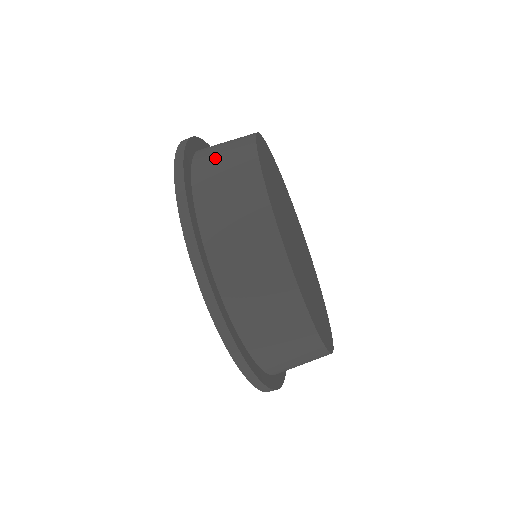
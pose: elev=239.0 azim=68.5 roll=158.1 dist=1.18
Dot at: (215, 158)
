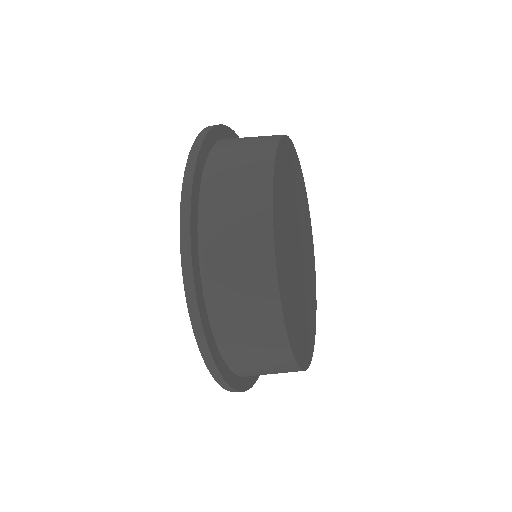
Dot at: (229, 167)
